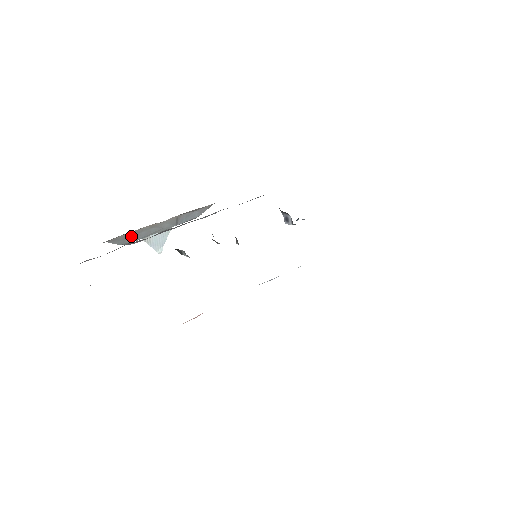
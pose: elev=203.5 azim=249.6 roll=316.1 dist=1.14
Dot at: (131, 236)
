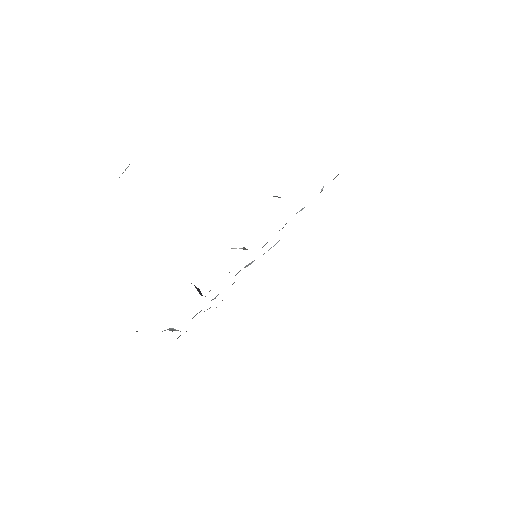
Dot at: occluded
